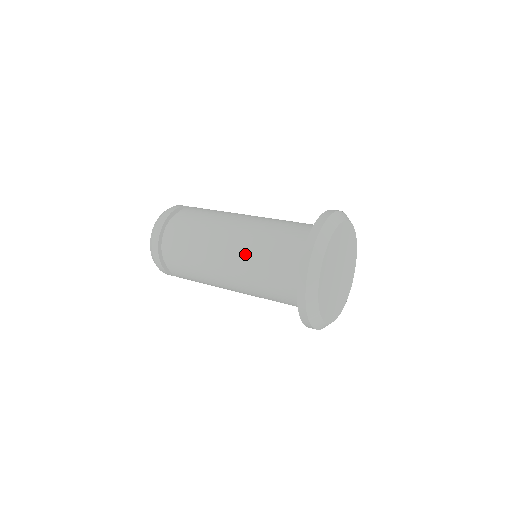
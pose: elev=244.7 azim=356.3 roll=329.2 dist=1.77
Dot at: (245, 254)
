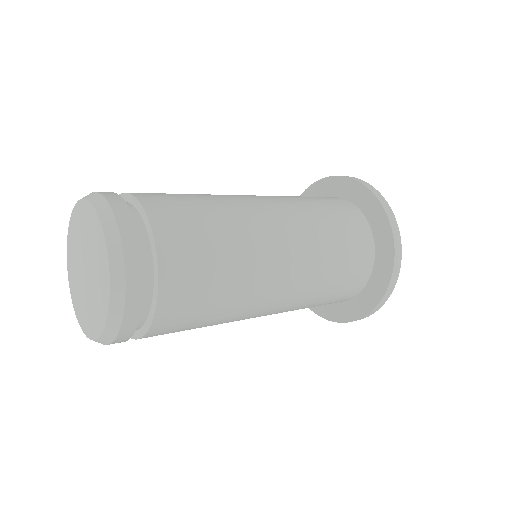
Dot at: (296, 303)
